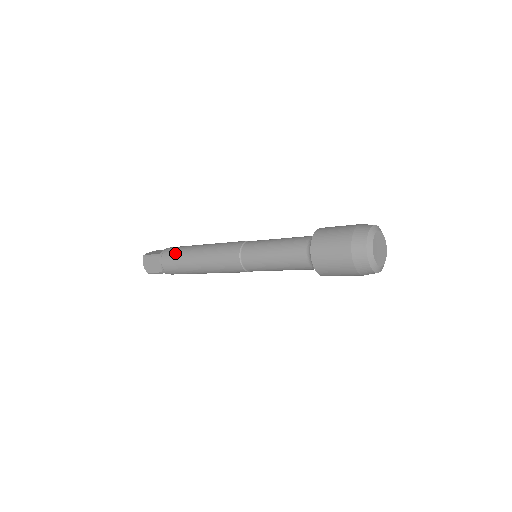
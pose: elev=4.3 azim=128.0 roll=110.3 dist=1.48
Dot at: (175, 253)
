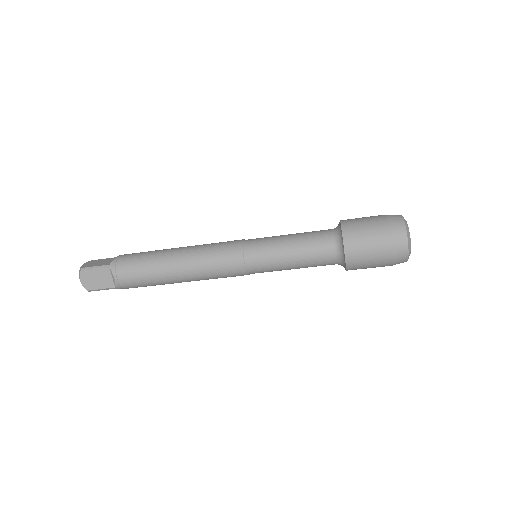
Dot at: occluded
